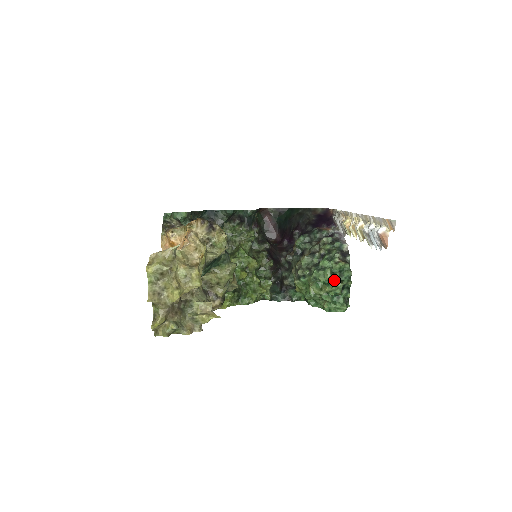
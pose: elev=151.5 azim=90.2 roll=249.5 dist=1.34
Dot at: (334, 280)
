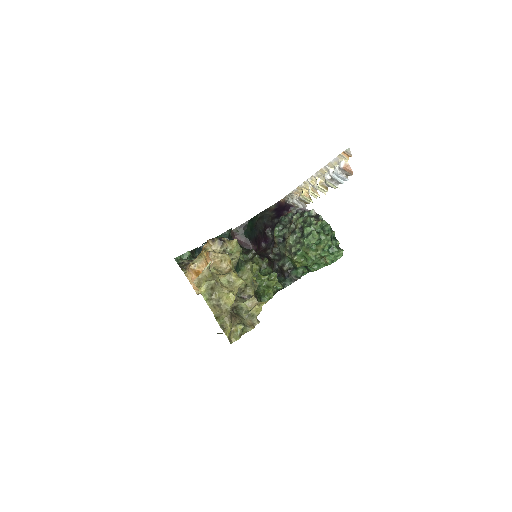
Dot at: (322, 236)
